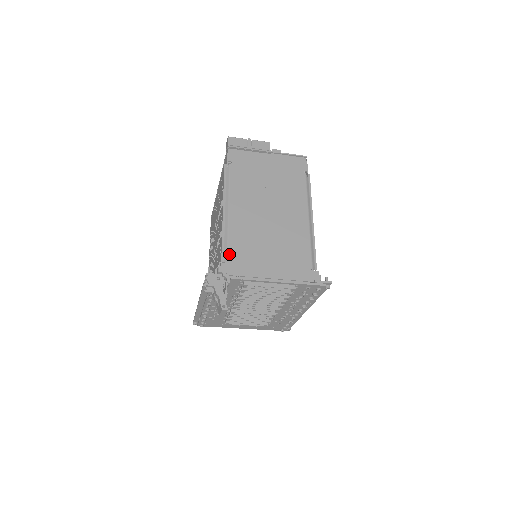
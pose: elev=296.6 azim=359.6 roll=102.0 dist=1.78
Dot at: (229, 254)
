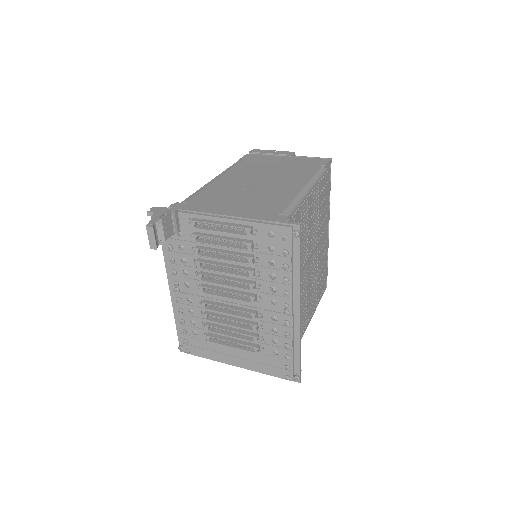
Dot at: (191, 198)
